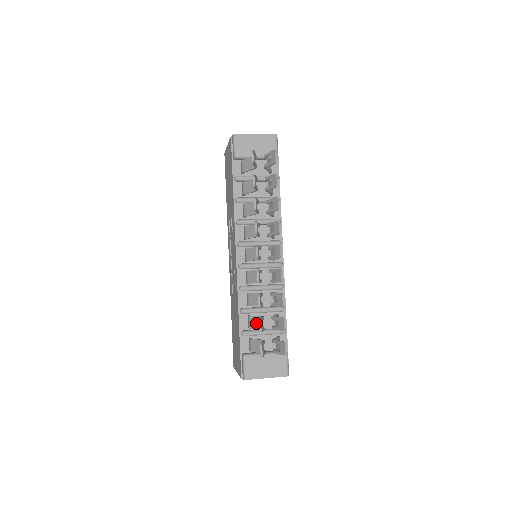
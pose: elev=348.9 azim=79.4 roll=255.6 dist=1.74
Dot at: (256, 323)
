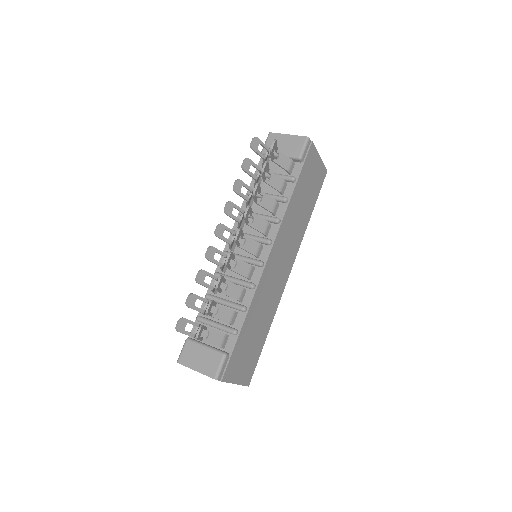
Dot at: (205, 307)
